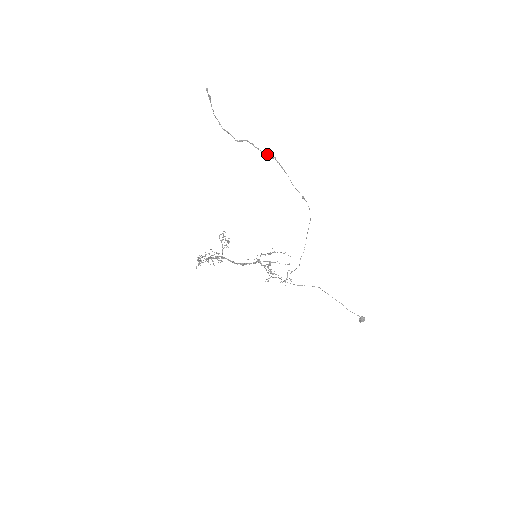
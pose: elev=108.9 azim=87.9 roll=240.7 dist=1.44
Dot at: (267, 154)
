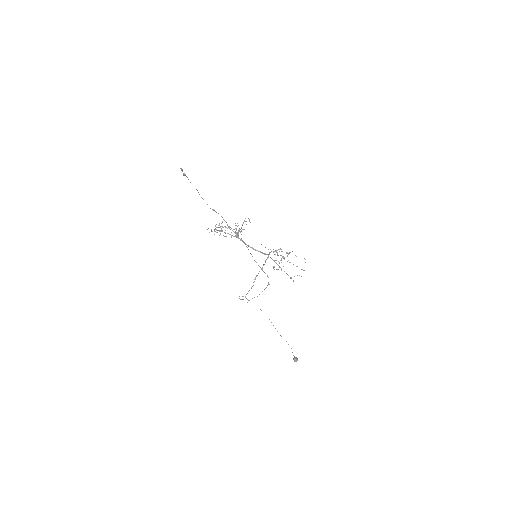
Dot at: occluded
